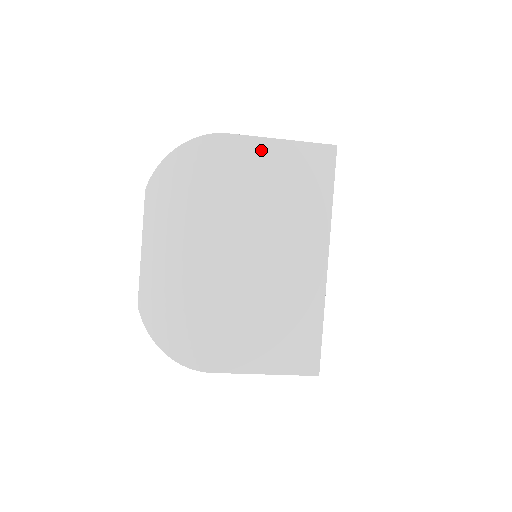
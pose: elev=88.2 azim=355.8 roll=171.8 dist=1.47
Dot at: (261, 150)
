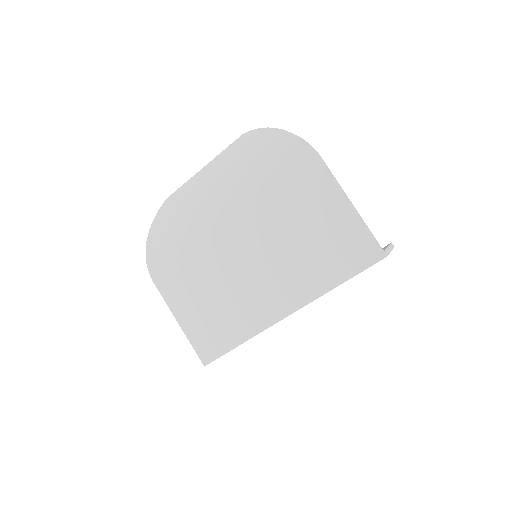
Dot at: (329, 196)
